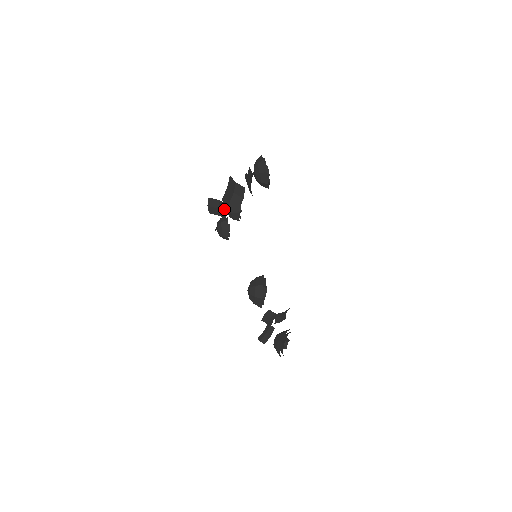
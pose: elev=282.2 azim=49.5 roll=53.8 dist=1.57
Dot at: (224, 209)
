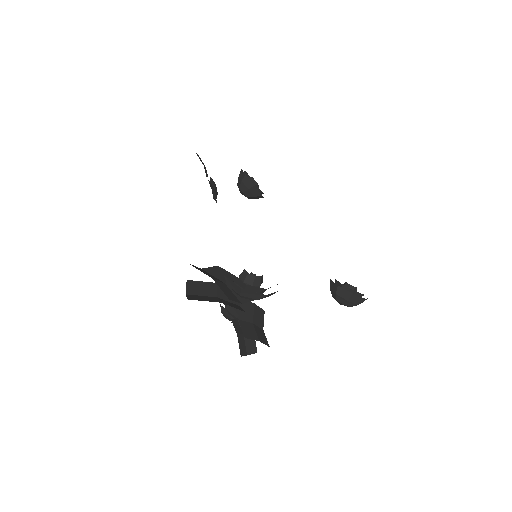
Dot at: (236, 321)
